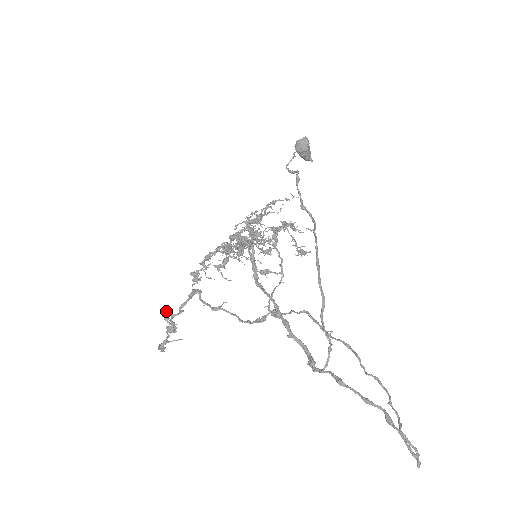
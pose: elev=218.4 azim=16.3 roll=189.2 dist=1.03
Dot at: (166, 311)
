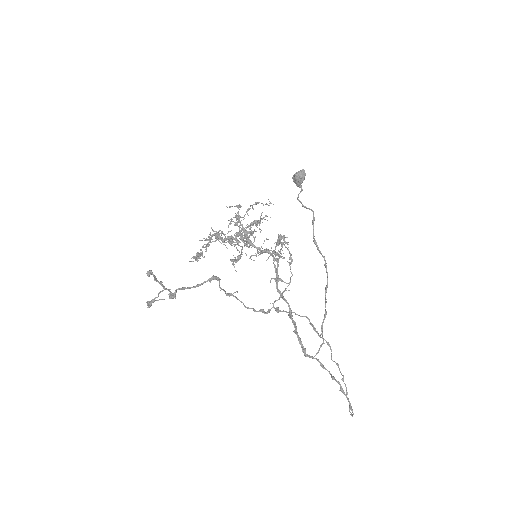
Dot at: (152, 272)
